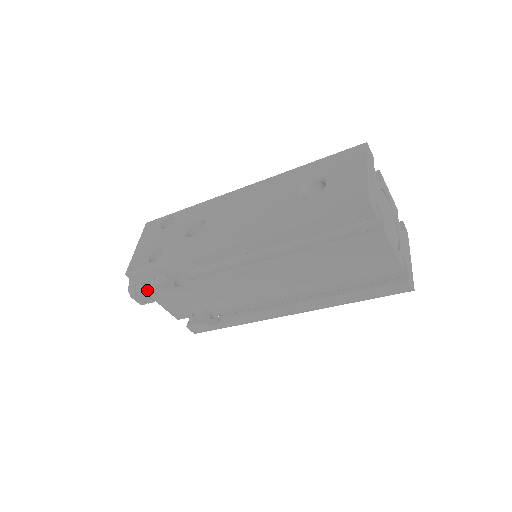
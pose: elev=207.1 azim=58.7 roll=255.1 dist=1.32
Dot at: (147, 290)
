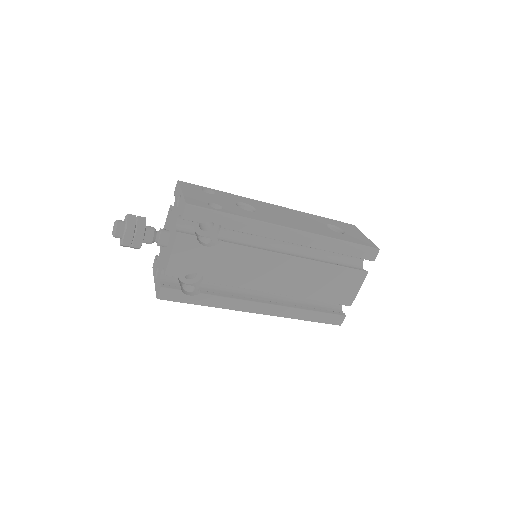
Dot at: (144, 234)
